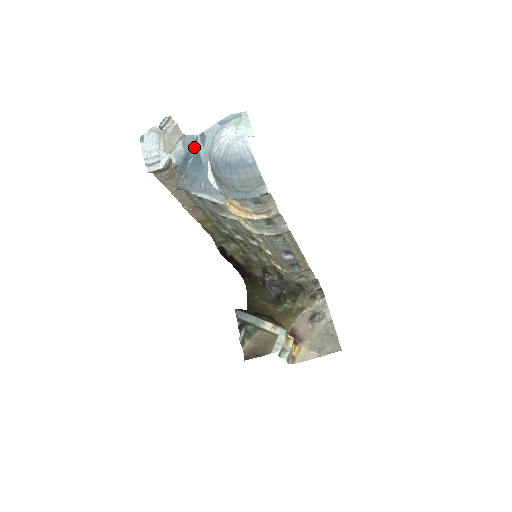
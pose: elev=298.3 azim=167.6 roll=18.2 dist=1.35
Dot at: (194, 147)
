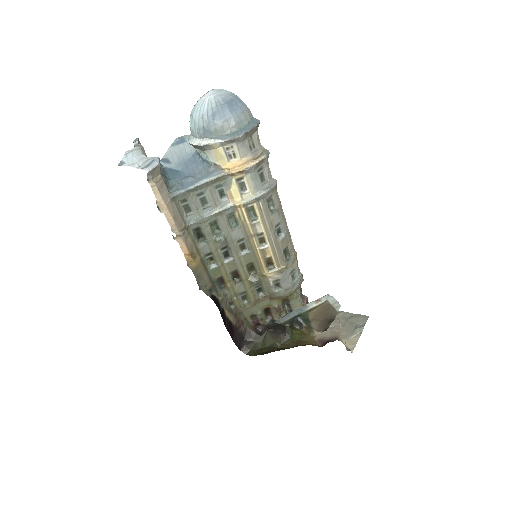
Dot at: (163, 168)
